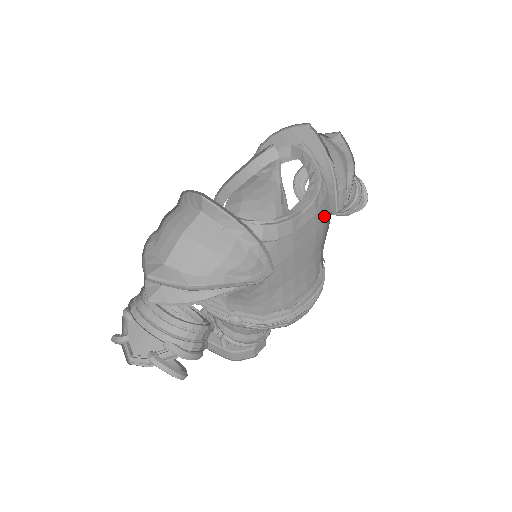
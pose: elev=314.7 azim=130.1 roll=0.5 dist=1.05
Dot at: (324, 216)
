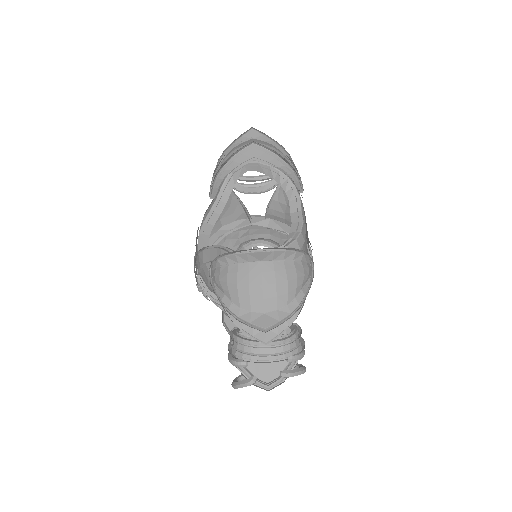
Dot at: occluded
